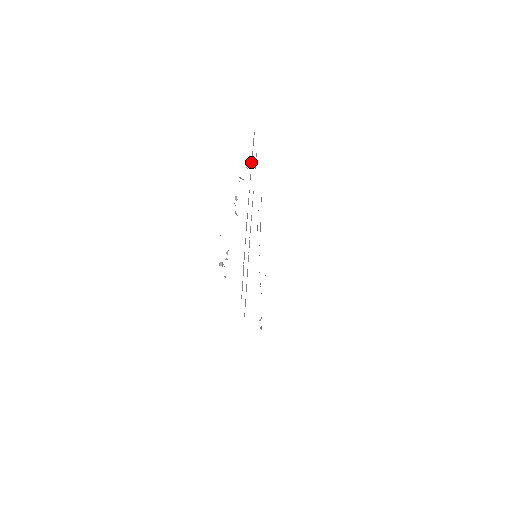
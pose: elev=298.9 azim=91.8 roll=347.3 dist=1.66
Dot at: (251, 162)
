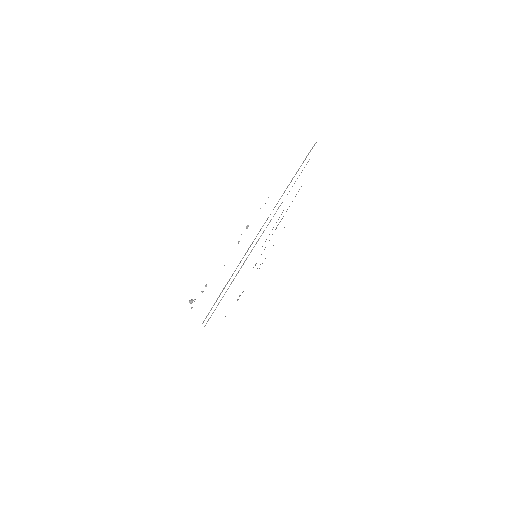
Dot at: (291, 180)
